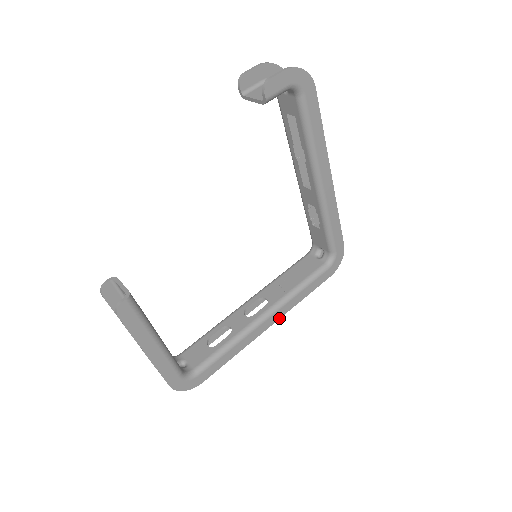
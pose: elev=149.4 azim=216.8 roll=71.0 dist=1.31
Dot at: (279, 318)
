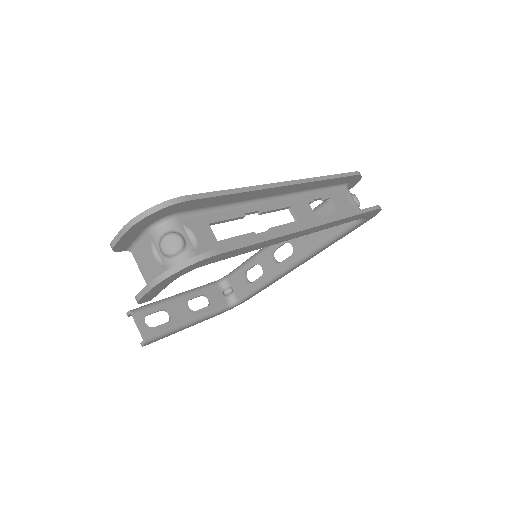
Dot at: (309, 259)
